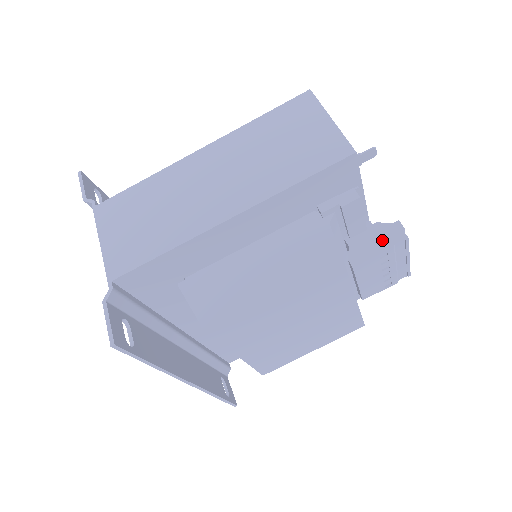
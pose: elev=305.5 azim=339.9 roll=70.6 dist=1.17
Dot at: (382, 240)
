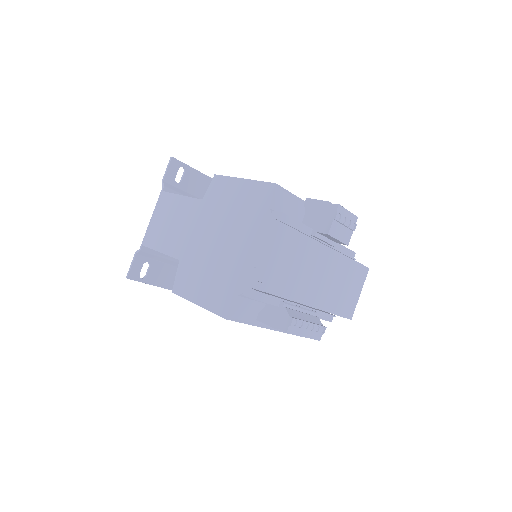
Dot at: (277, 320)
